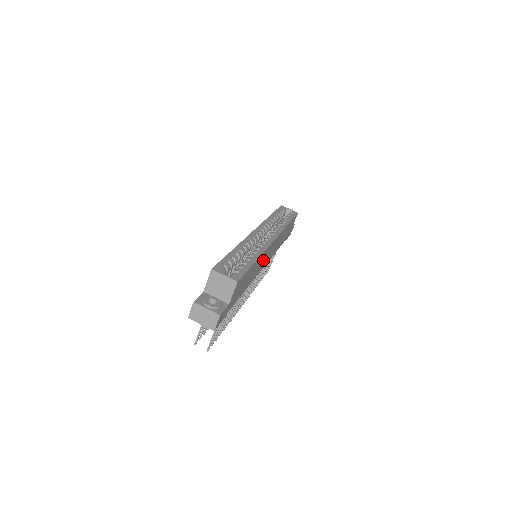
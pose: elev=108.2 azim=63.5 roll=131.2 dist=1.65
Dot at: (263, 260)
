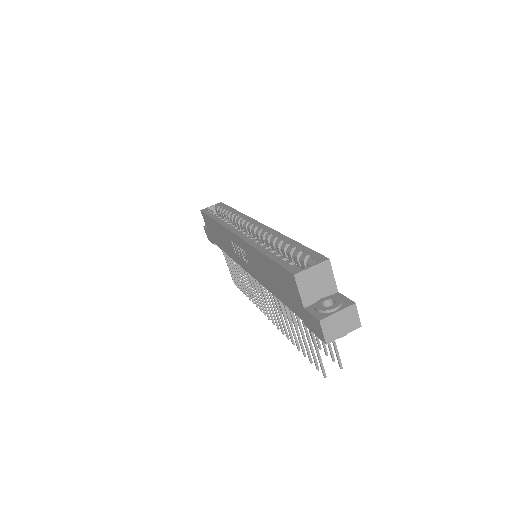
Dot at: occluded
